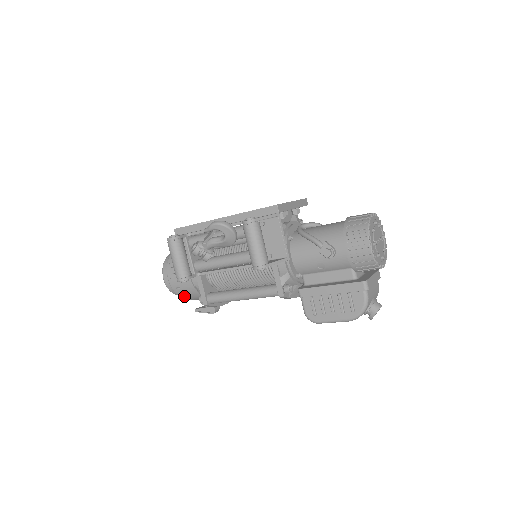
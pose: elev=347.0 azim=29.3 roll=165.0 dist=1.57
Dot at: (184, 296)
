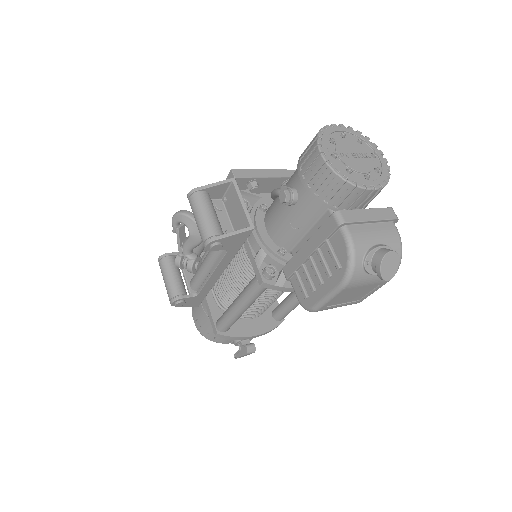
Dot at: (214, 338)
